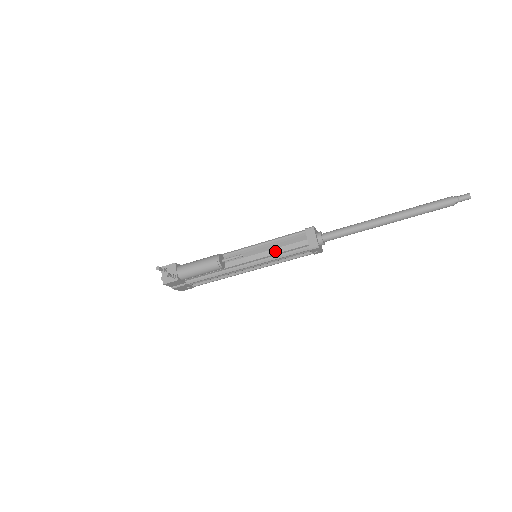
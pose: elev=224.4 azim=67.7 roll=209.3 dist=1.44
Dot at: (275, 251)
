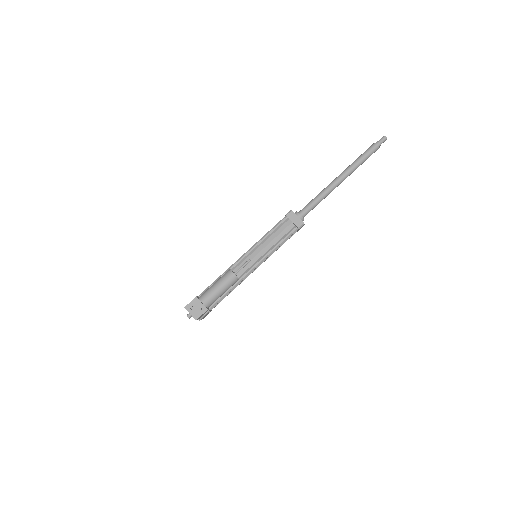
Dot at: (271, 244)
